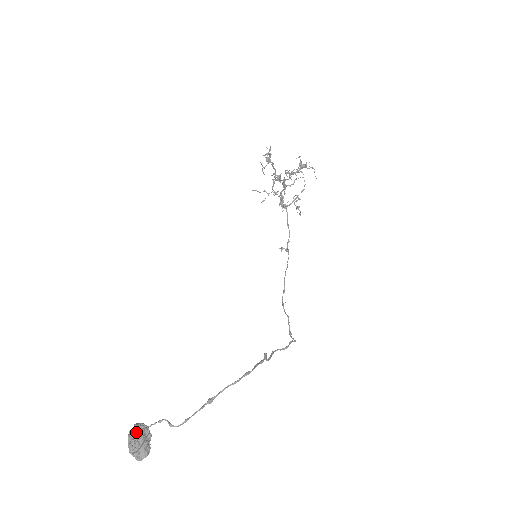
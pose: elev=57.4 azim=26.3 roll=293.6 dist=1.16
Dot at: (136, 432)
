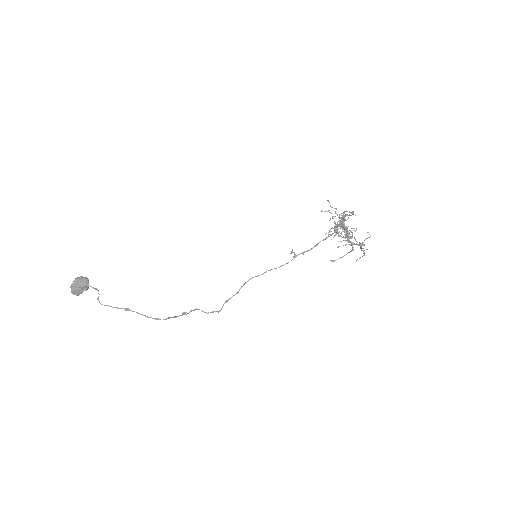
Dot at: (80, 284)
